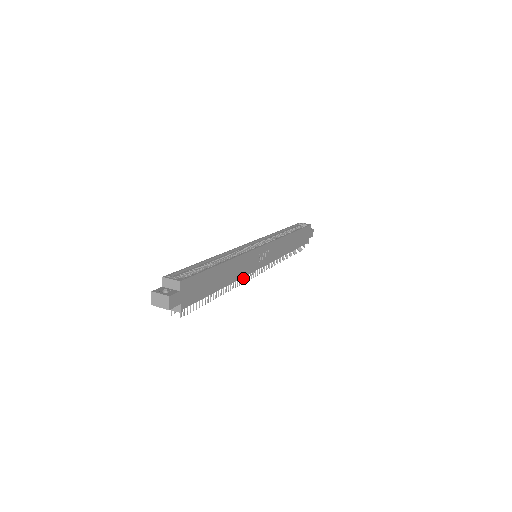
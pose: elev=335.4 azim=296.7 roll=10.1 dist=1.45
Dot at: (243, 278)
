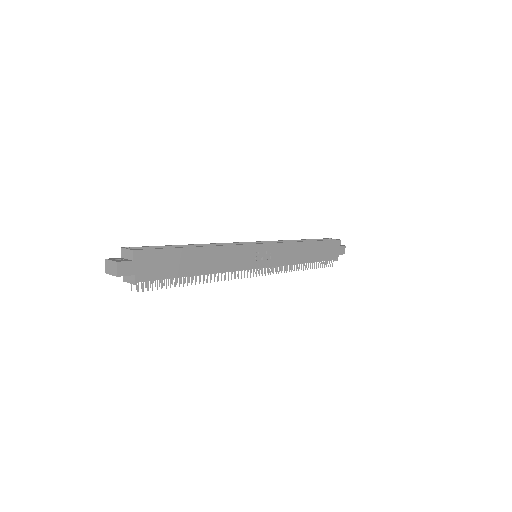
Dot at: occluded
